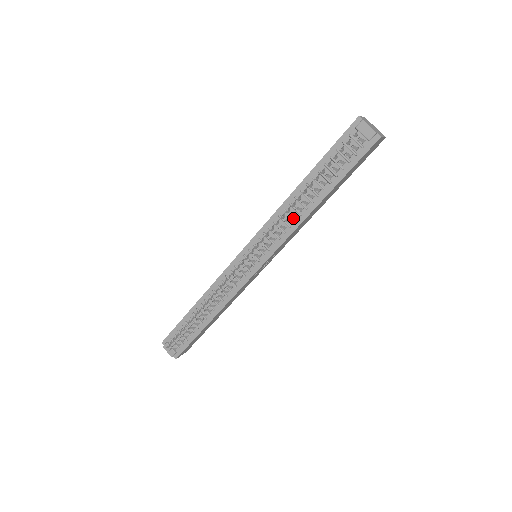
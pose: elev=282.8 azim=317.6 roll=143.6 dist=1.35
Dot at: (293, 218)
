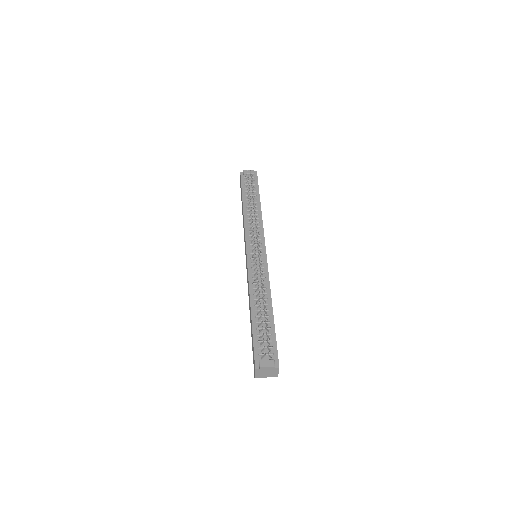
Dot at: (256, 218)
